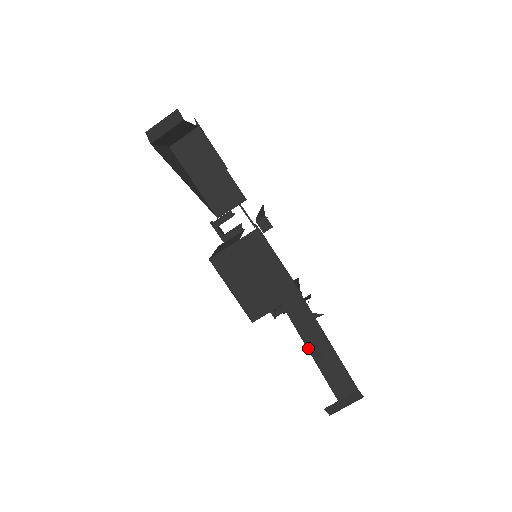
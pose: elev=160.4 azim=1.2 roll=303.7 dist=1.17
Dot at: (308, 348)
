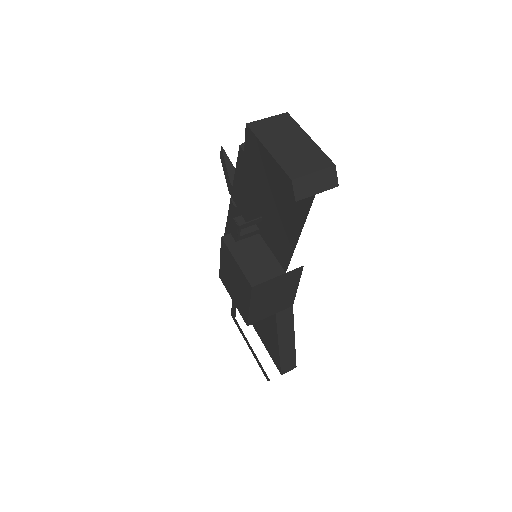
Dot at: (279, 344)
